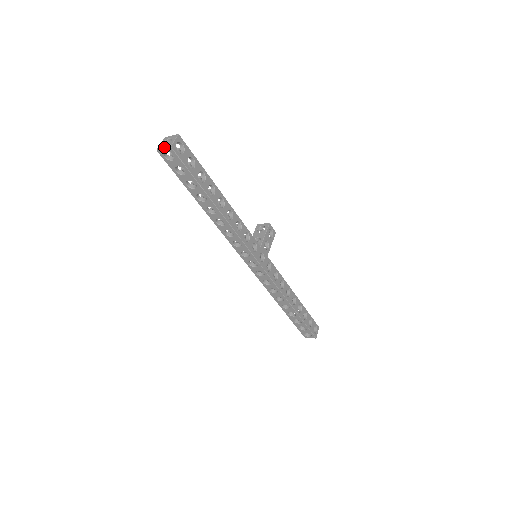
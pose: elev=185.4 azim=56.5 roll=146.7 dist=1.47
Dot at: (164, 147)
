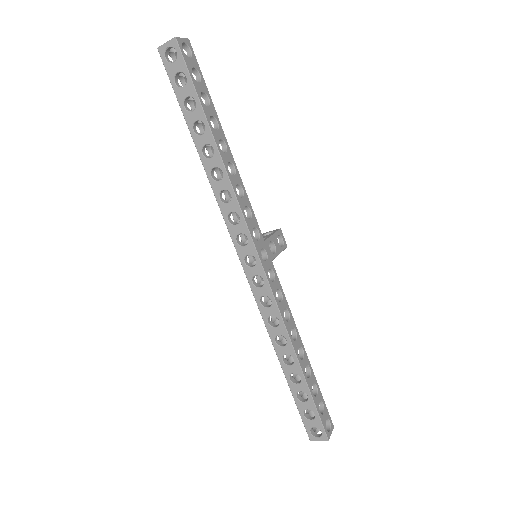
Dot at: (167, 41)
